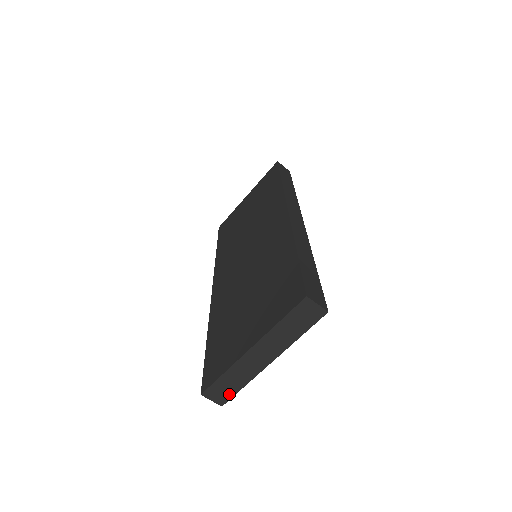
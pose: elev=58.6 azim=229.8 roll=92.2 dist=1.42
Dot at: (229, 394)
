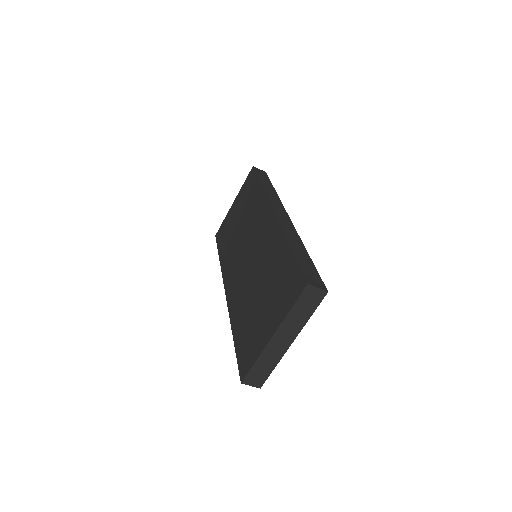
Dot at: (264, 377)
